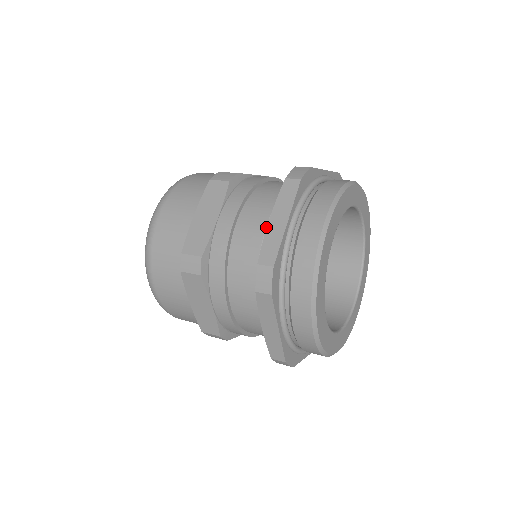
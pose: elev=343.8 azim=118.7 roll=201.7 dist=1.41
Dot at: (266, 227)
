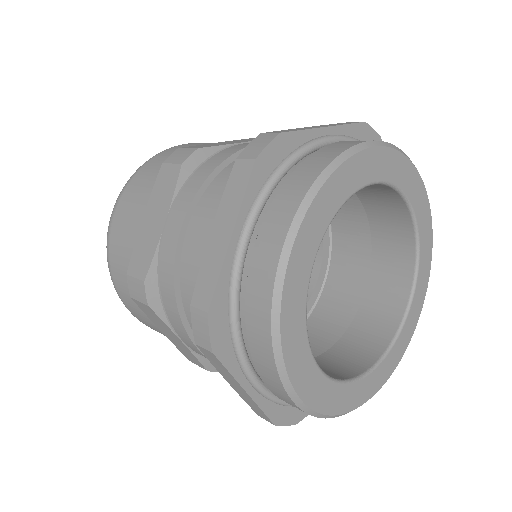
Dot at: occluded
